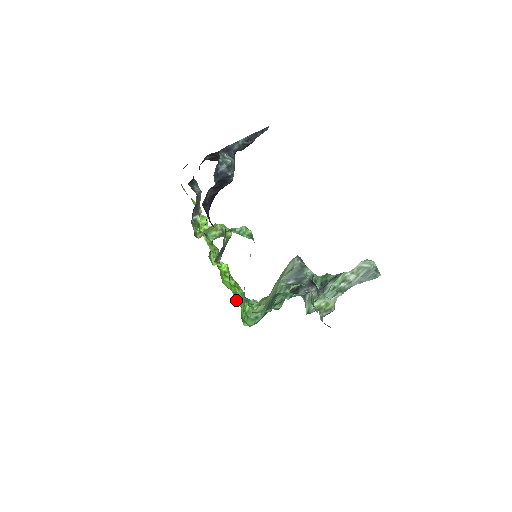
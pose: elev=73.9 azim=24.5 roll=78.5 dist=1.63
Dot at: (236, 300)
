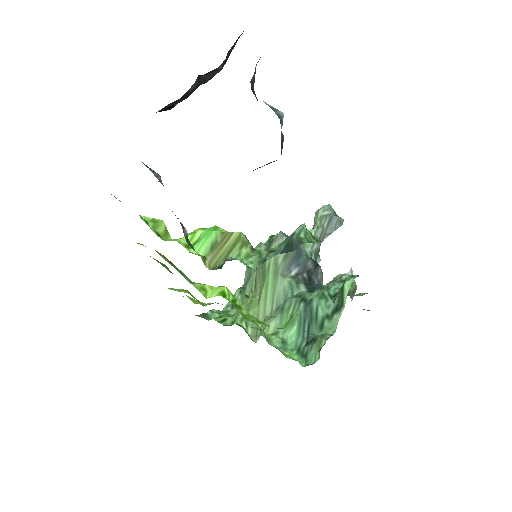
Dot at: (278, 337)
